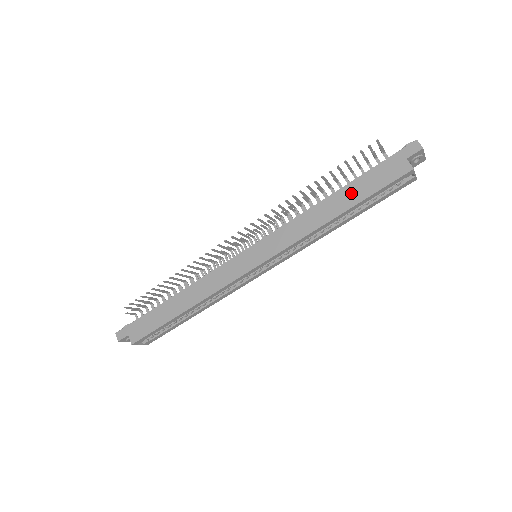
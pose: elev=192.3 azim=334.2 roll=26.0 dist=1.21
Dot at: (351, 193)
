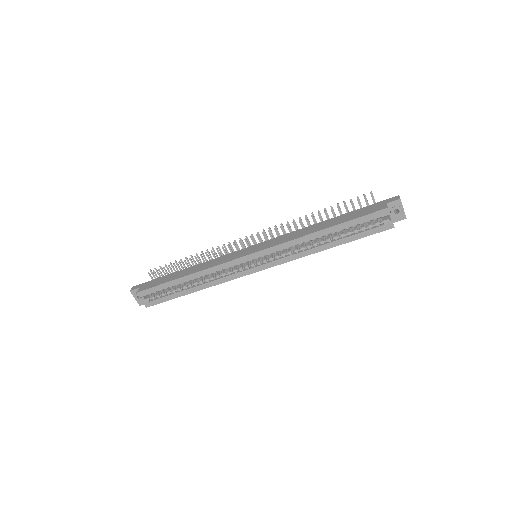
Dot at: (339, 219)
